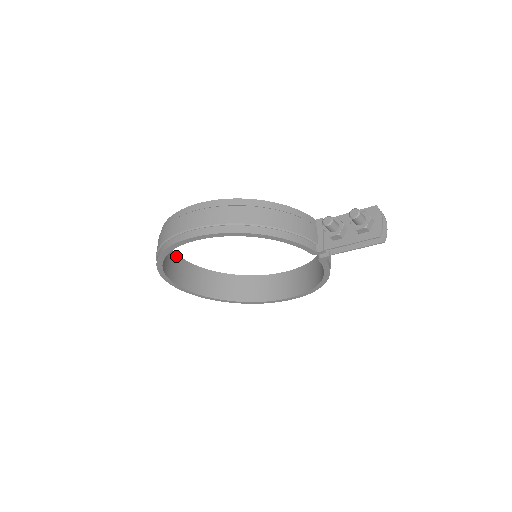
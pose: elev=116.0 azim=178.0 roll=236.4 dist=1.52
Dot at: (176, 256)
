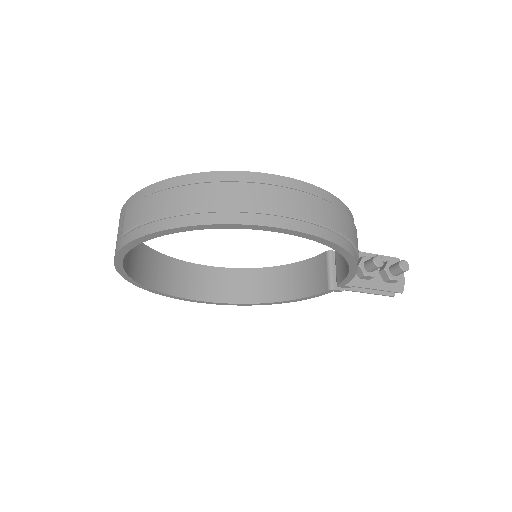
Dot at: occluded
